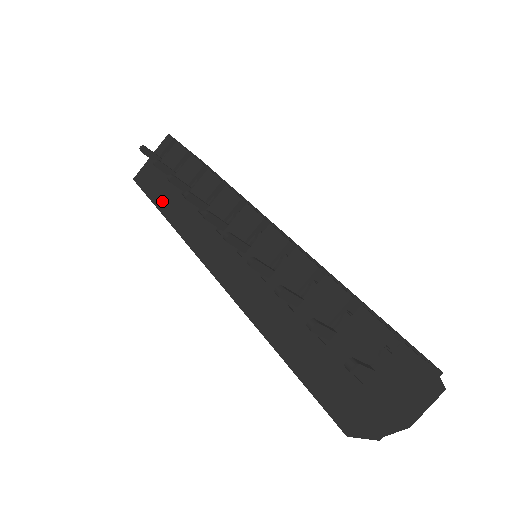
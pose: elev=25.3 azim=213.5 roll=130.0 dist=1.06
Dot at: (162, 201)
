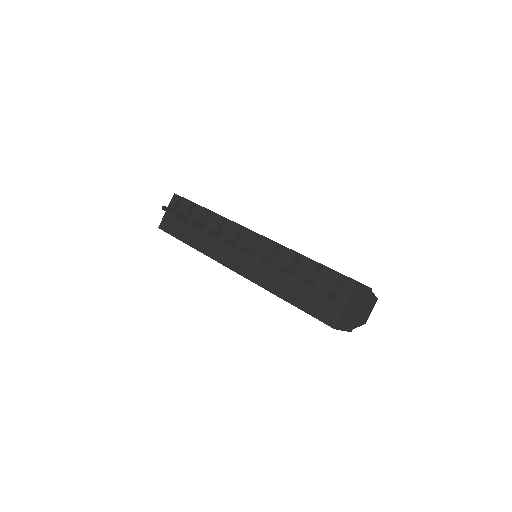
Dot at: (186, 238)
